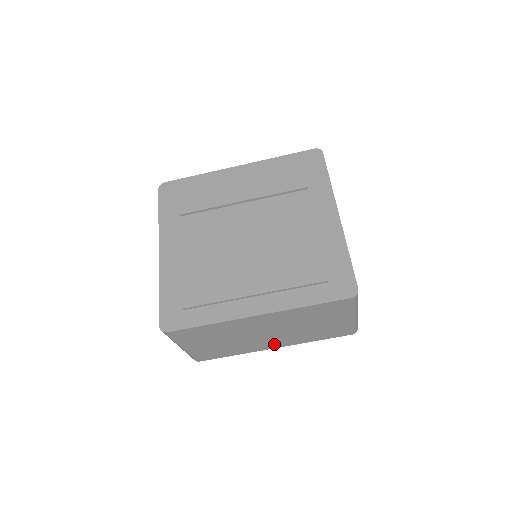
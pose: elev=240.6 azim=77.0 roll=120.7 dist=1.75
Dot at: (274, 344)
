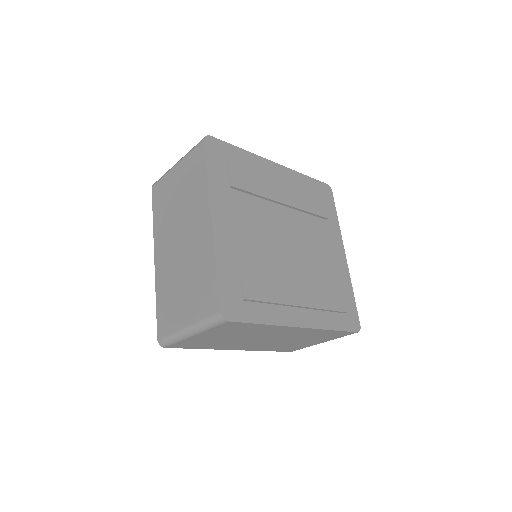
Dot at: (244, 347)
